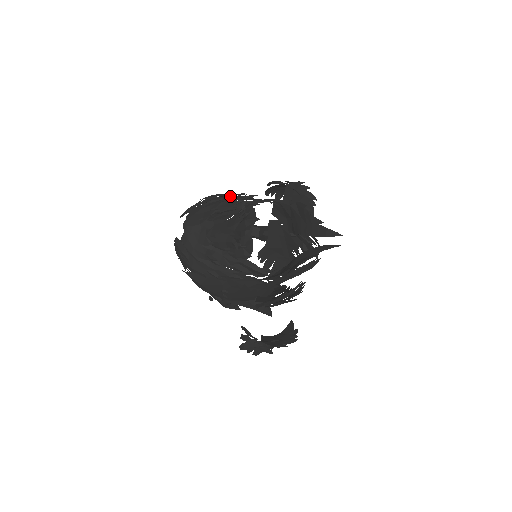
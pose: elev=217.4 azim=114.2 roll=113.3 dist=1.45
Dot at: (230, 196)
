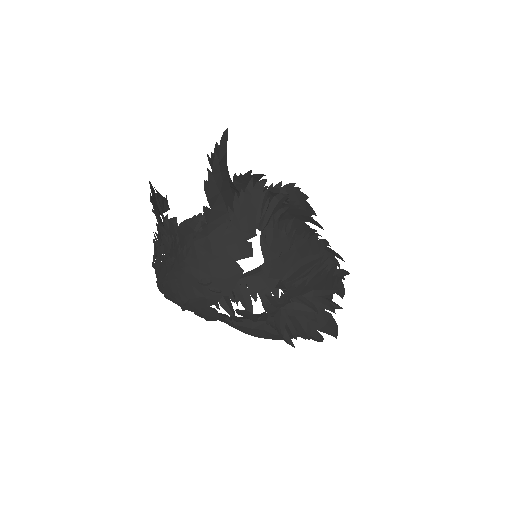
Dot at: occluded
